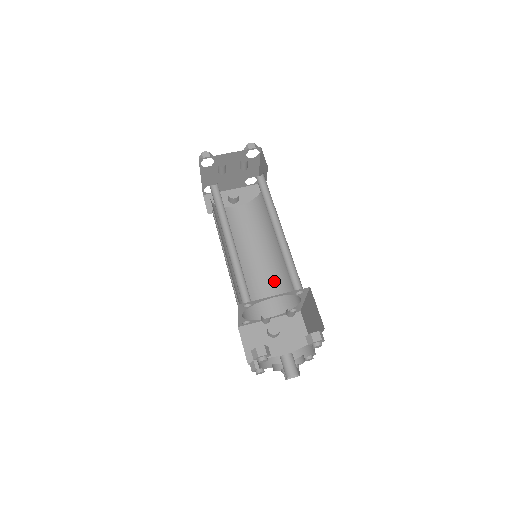
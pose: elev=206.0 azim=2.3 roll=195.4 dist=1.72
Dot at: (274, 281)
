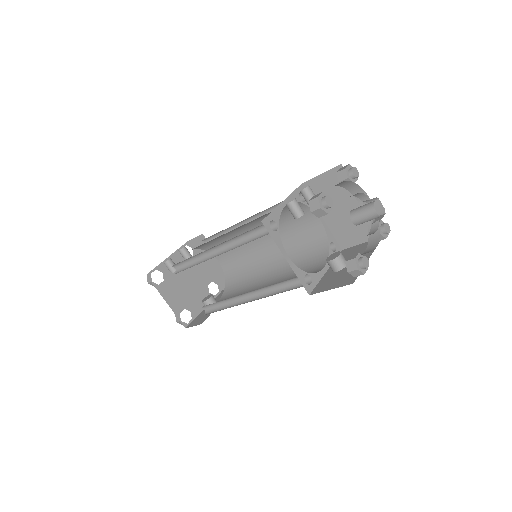
Dot at: (296, 264)
